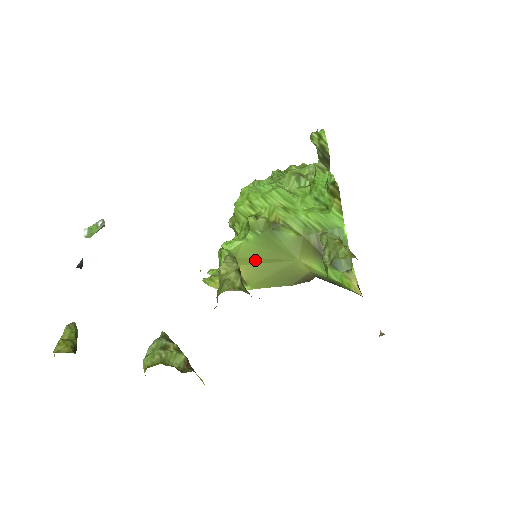
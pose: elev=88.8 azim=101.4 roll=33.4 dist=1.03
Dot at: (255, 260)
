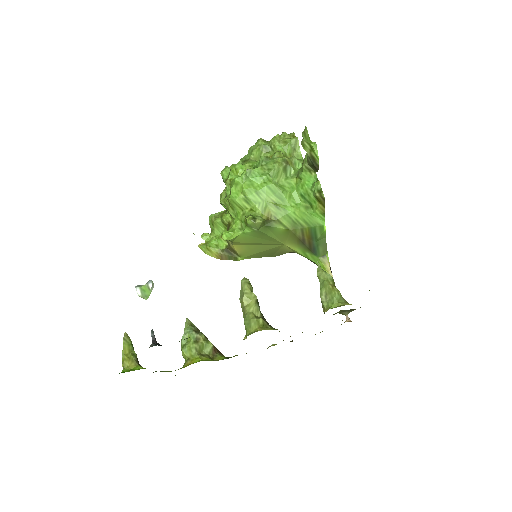
Dot at: (249, 243)
